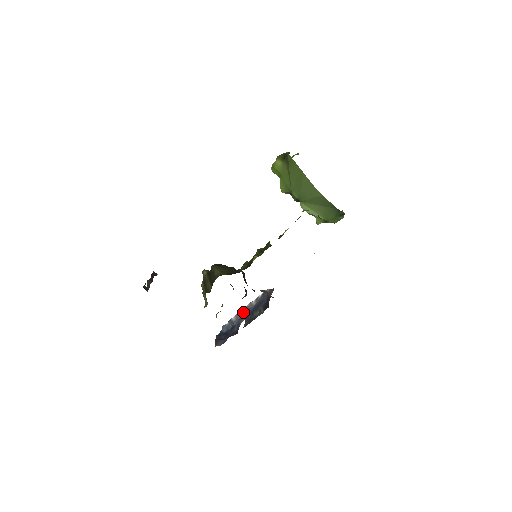
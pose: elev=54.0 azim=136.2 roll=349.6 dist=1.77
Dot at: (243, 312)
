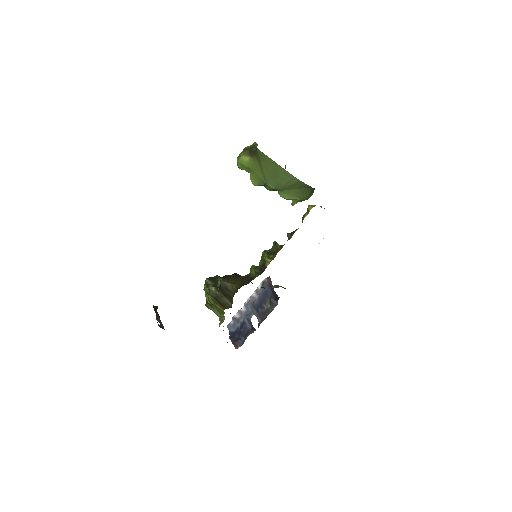
Dot at: (246, 307)
